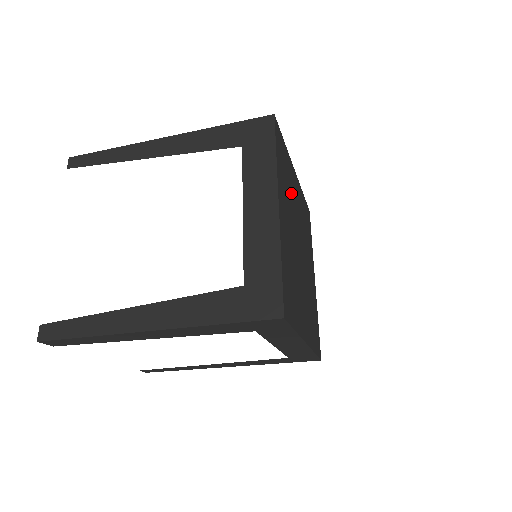
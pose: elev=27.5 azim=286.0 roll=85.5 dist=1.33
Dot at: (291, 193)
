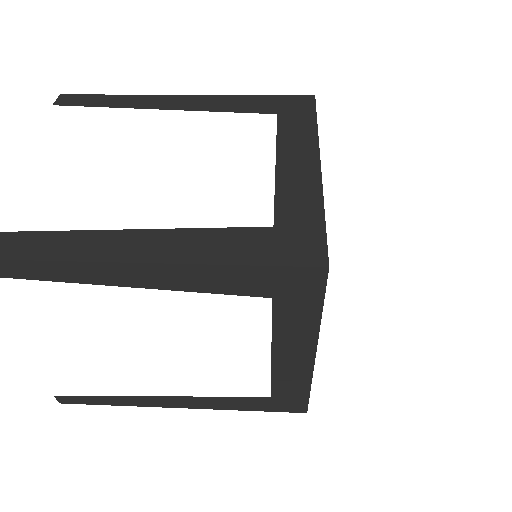
Dot at: occluded
